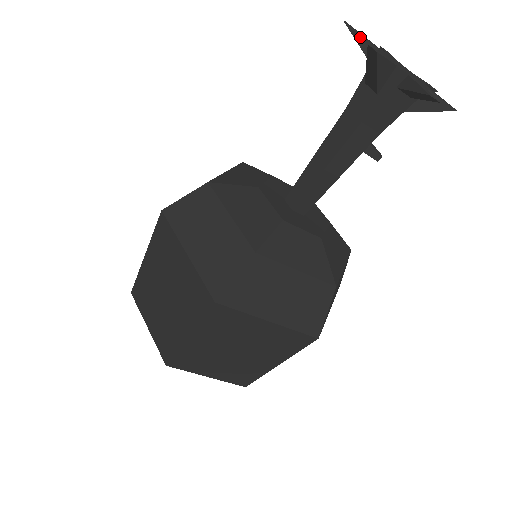
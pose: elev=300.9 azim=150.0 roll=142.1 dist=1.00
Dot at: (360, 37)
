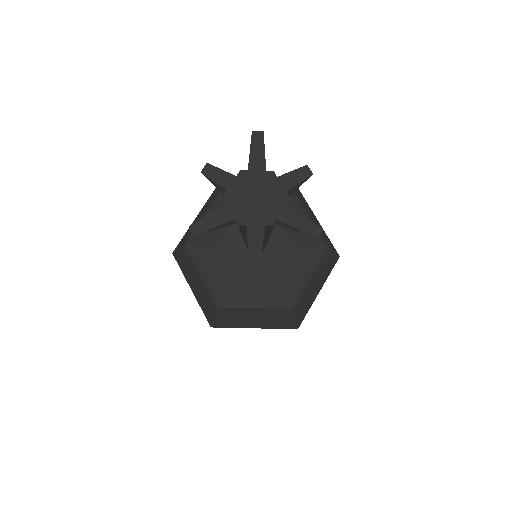
Dot at: (215, 228)
